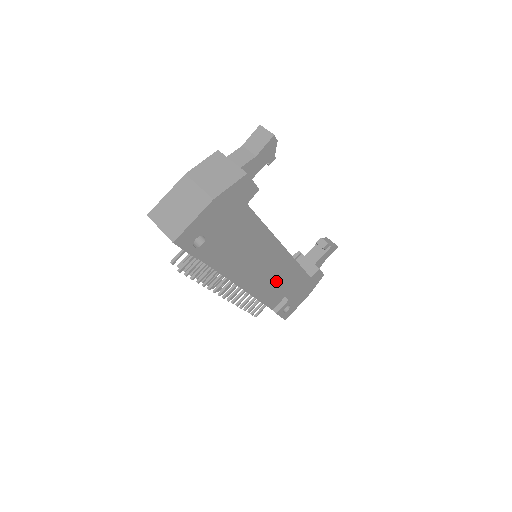
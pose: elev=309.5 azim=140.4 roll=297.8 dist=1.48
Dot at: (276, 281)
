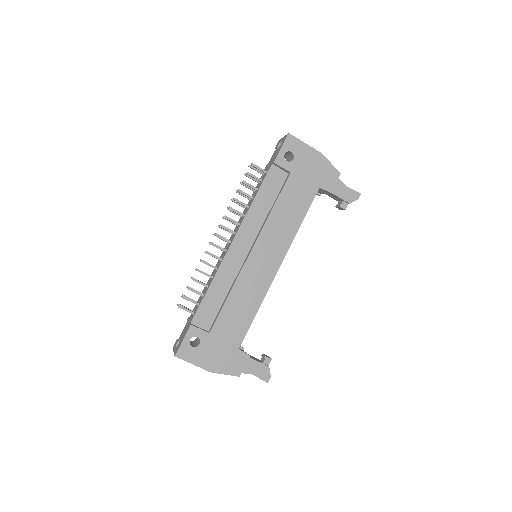
Dot at: (240, 285)
